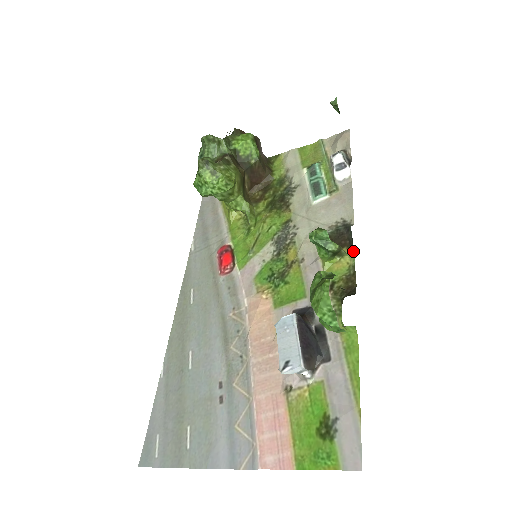
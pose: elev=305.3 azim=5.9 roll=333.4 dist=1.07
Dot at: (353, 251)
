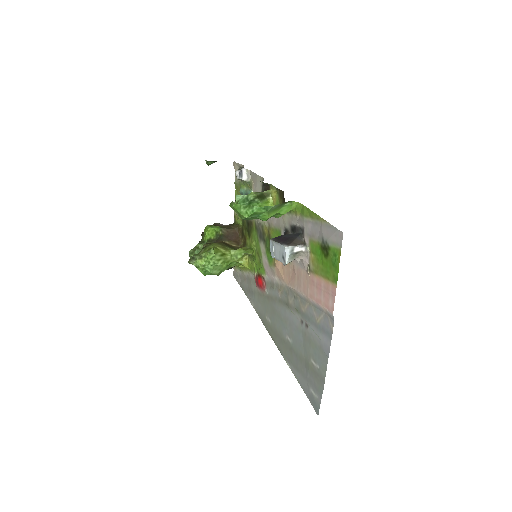
Dot at: (271, 185)
